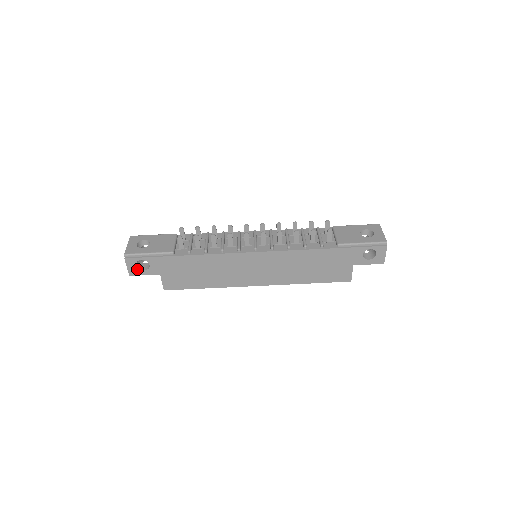
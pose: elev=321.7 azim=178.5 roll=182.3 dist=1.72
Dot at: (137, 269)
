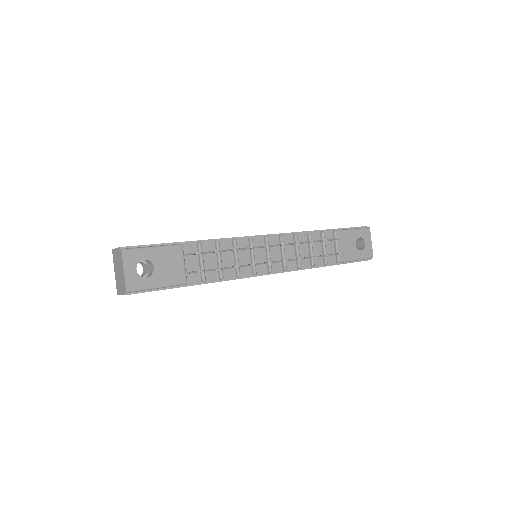
Dot at: occluded
